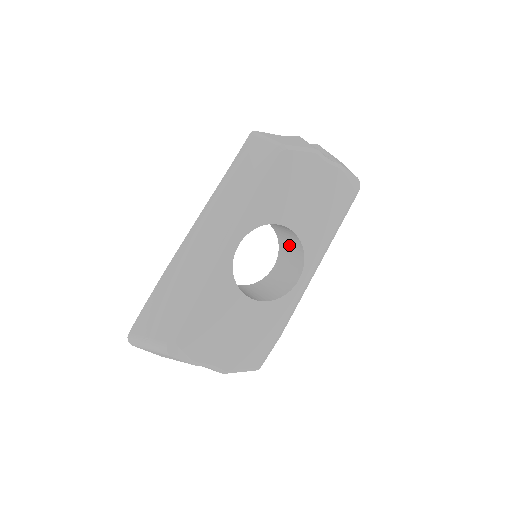
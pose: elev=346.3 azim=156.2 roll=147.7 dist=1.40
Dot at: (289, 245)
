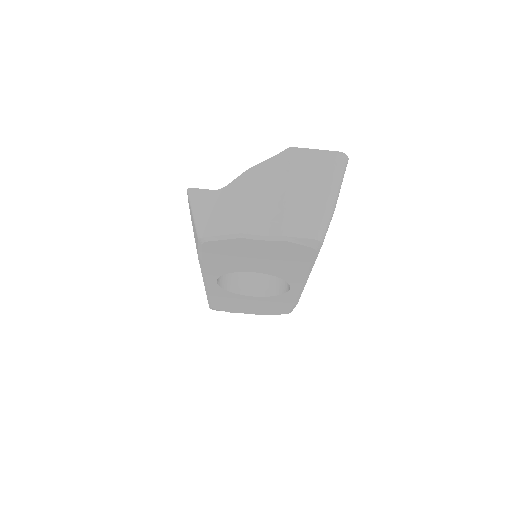
Dot at: occluded
